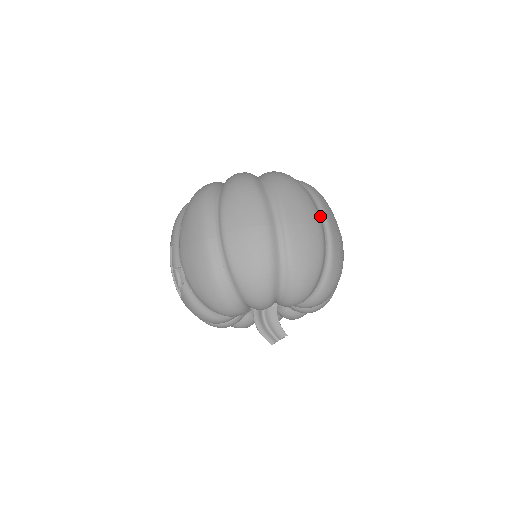
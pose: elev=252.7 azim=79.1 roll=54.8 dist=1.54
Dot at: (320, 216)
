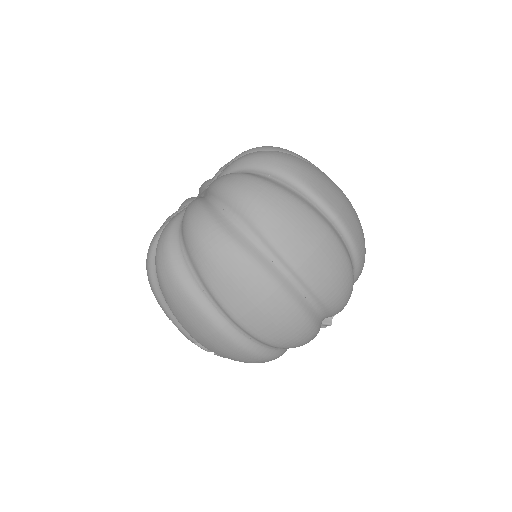
Dot at: (318, 209)
